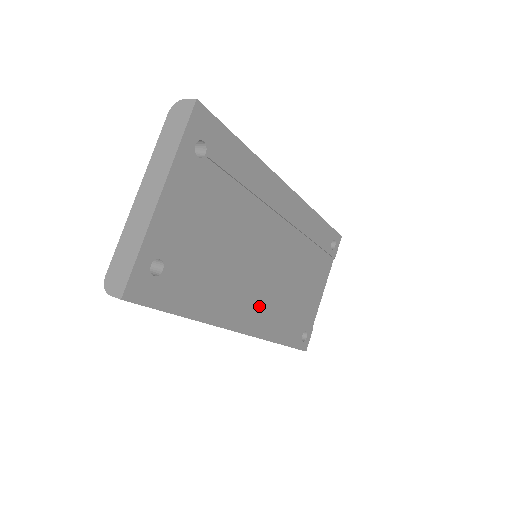
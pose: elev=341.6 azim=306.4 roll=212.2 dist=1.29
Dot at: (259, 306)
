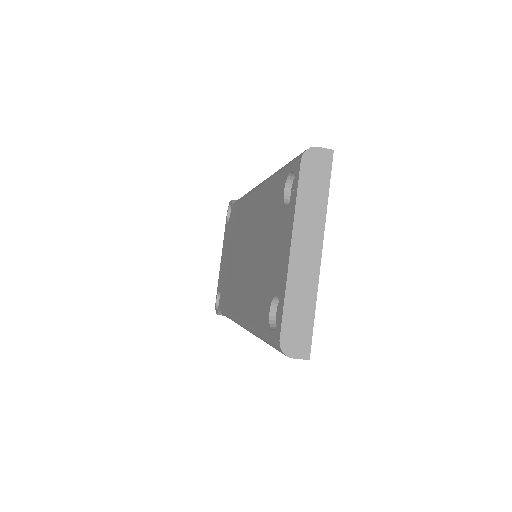
Dot at: occluded
